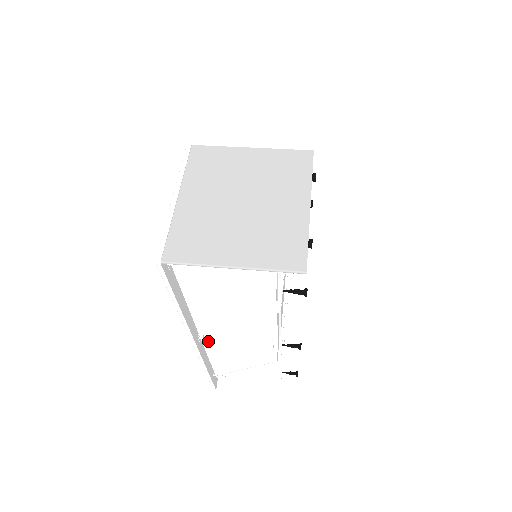
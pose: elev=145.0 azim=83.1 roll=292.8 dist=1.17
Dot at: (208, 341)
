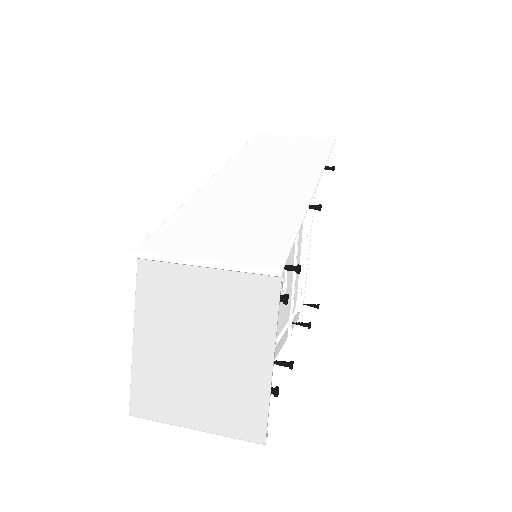
Dot at: occluded
